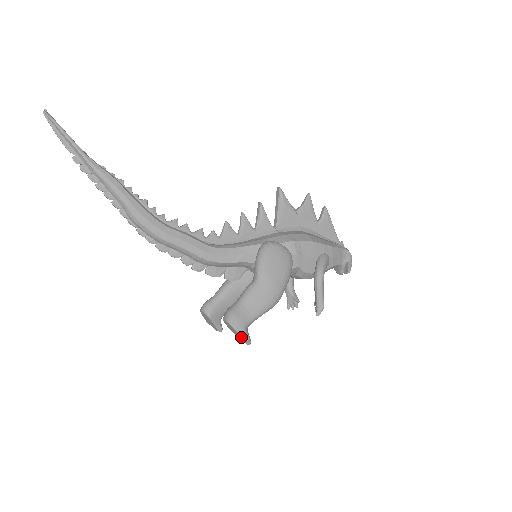
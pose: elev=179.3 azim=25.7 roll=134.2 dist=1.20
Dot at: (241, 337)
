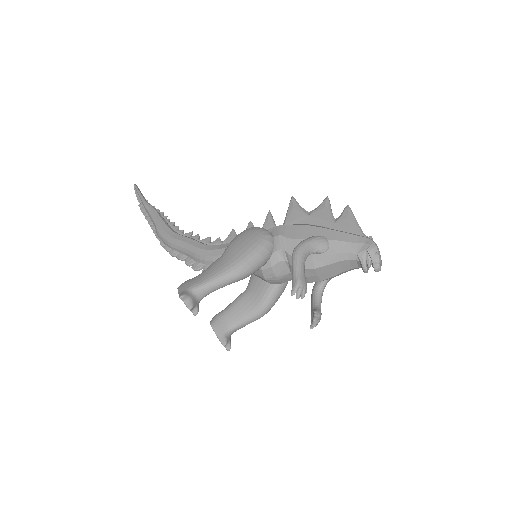
Dot at: (180, 298)
